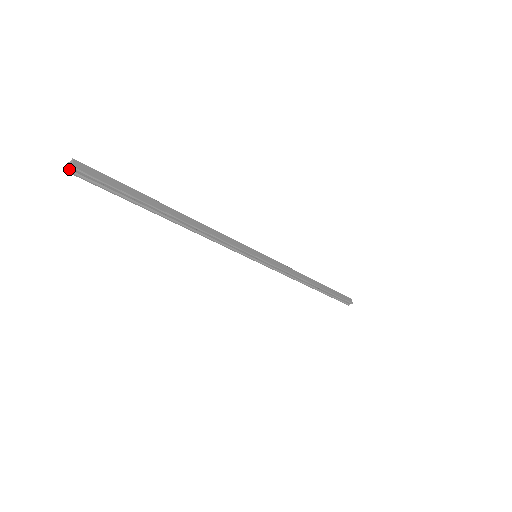
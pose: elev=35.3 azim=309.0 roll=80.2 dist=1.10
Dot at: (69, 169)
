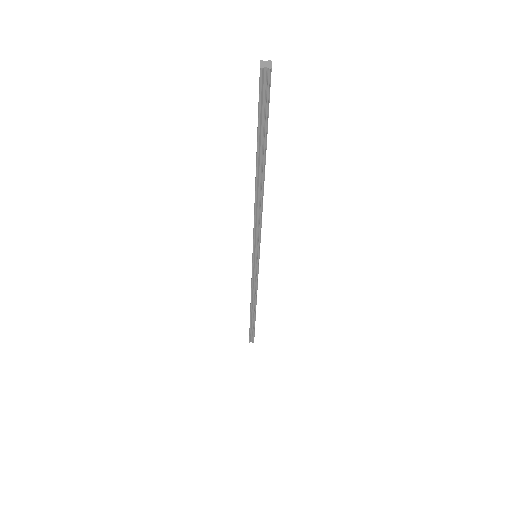
Dot at: (264, 67)
